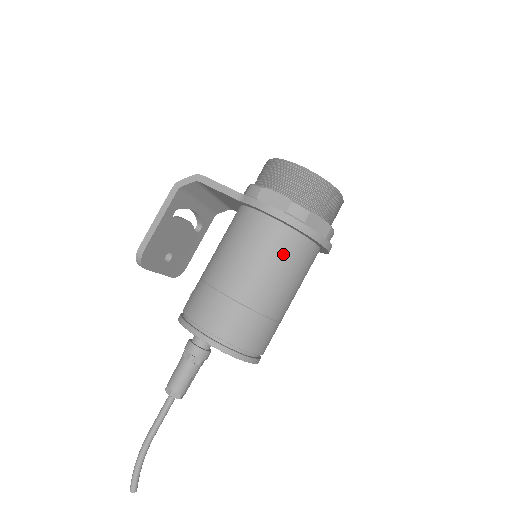
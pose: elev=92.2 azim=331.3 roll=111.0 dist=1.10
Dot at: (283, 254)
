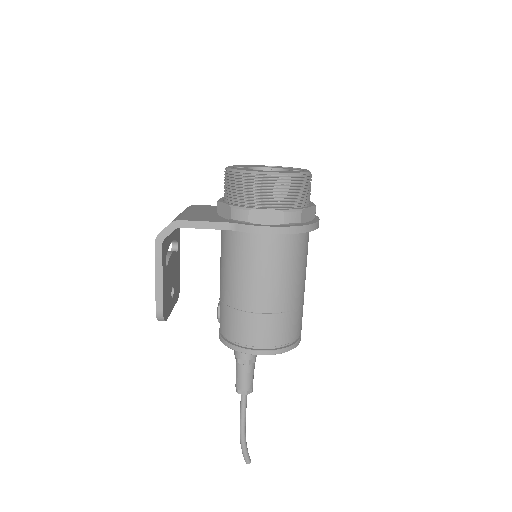
Dot at: (293, 256)
